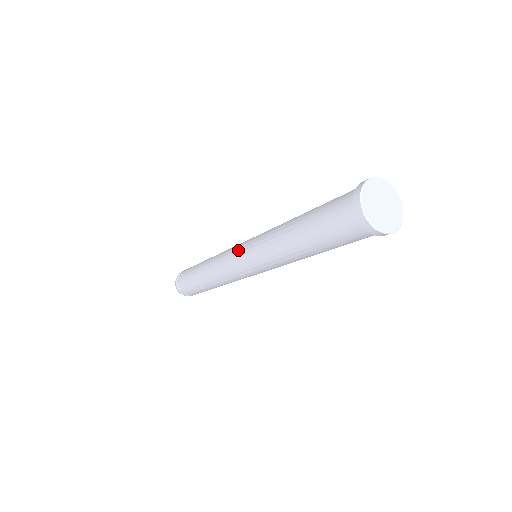
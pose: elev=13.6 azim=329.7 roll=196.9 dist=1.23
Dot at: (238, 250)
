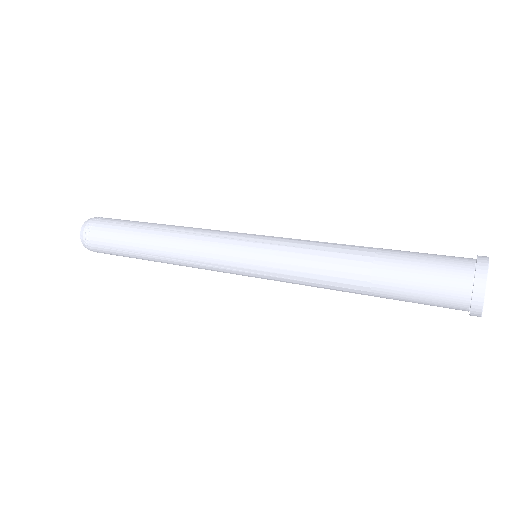
Dot at: (242, 273)
